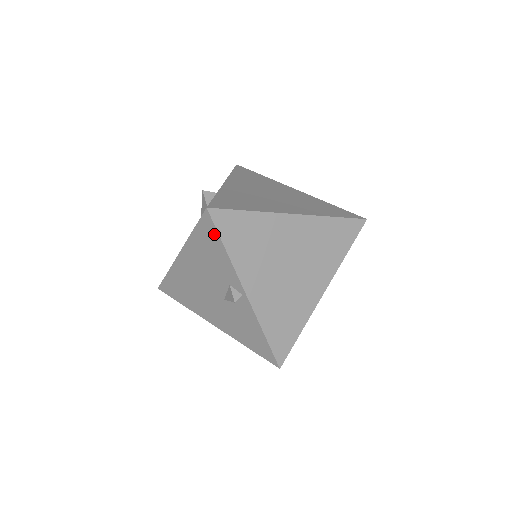
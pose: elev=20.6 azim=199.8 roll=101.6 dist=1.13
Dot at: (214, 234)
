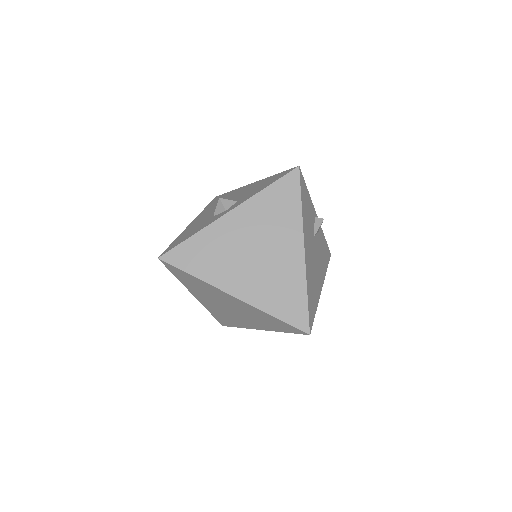
Dot at: occluded
